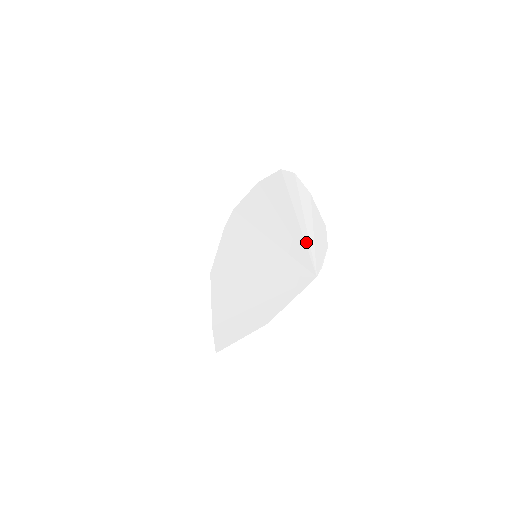
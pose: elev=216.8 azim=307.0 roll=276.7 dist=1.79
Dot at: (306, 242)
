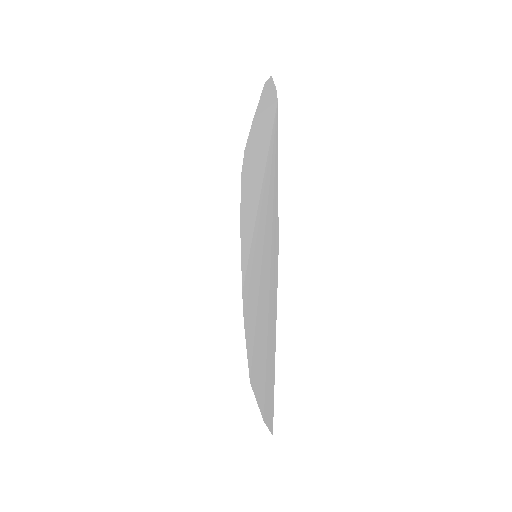
Dot at: (263, 128)
